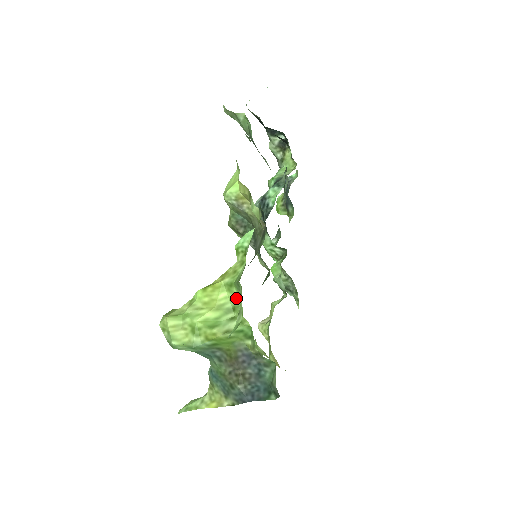
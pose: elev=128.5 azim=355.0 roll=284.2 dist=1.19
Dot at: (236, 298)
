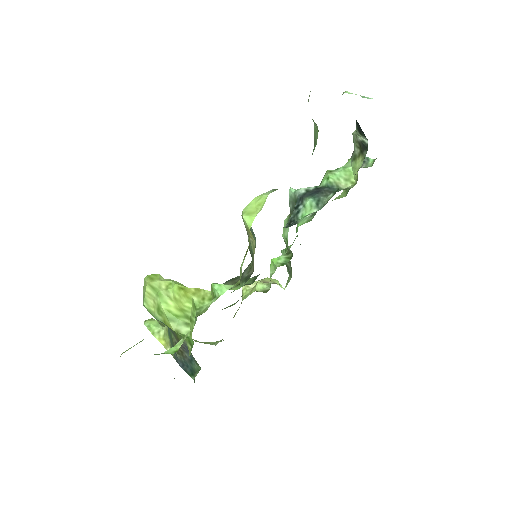
Dot at: (194, 317)
